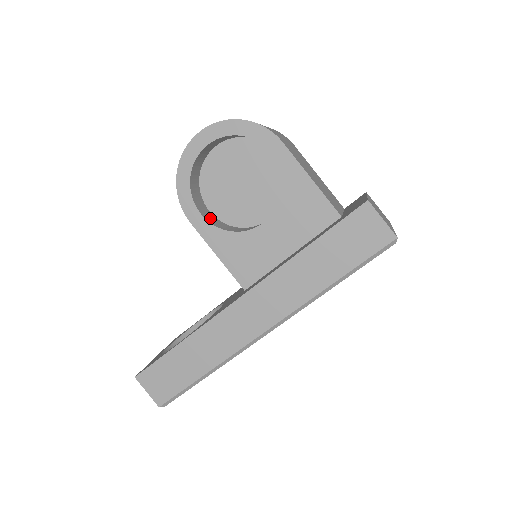
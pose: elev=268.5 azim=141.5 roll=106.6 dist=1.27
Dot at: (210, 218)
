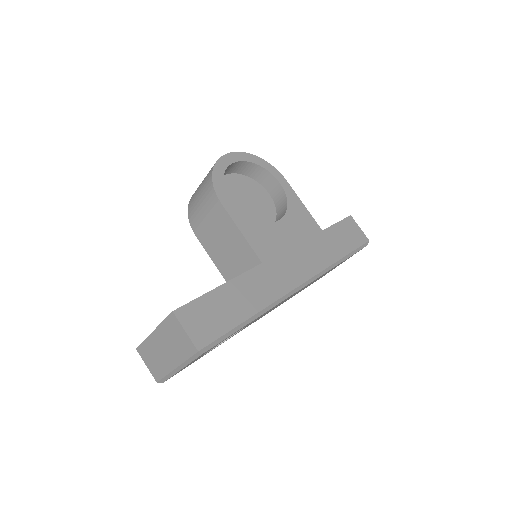
Dot at: occluded
